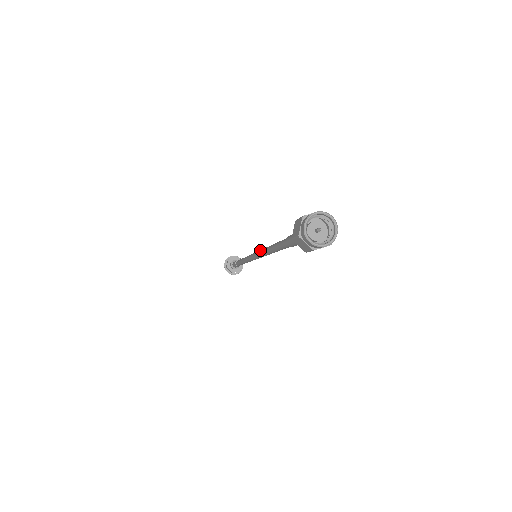
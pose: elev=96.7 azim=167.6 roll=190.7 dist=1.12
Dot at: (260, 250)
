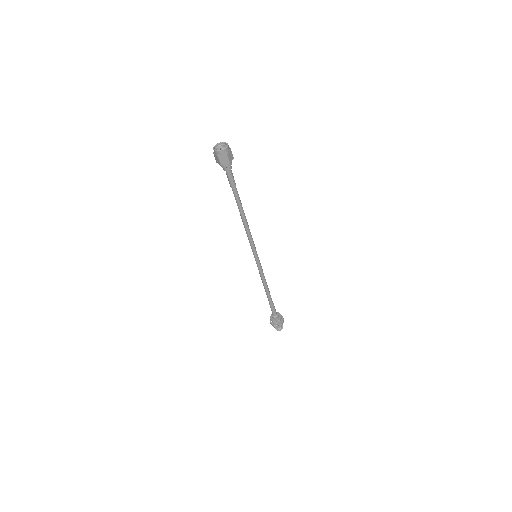
Dot at: occluded
